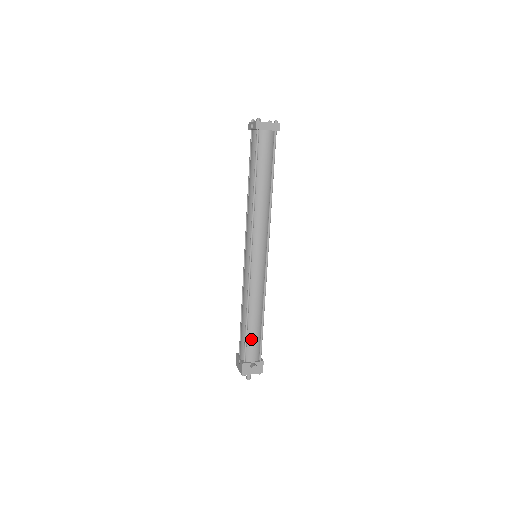
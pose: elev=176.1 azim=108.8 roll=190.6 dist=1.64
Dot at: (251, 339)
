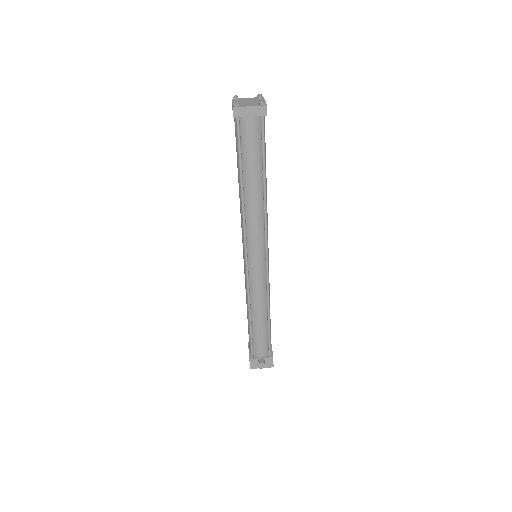
Dot at: (257, 338)
